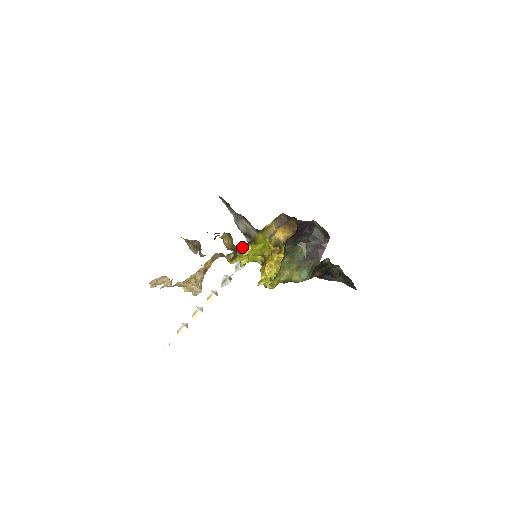
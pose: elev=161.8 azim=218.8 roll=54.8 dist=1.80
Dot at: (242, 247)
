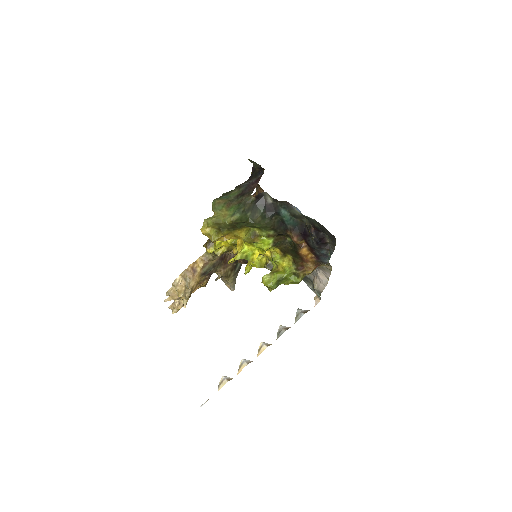
Dot at: occluded
